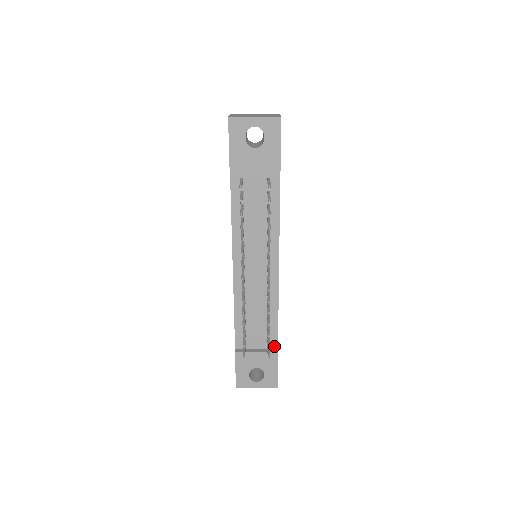
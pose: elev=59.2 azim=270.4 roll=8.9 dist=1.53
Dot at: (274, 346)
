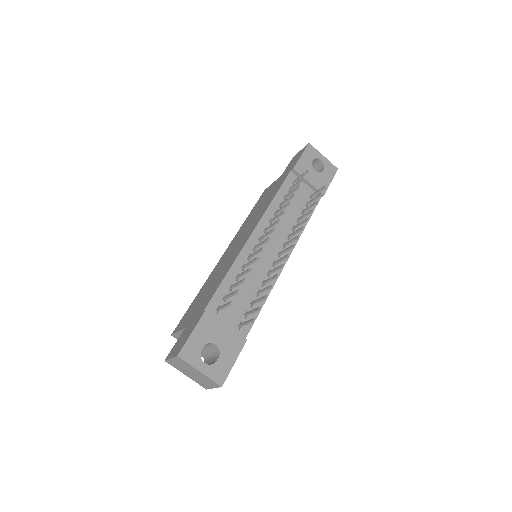
Dot at: (243, 334)
